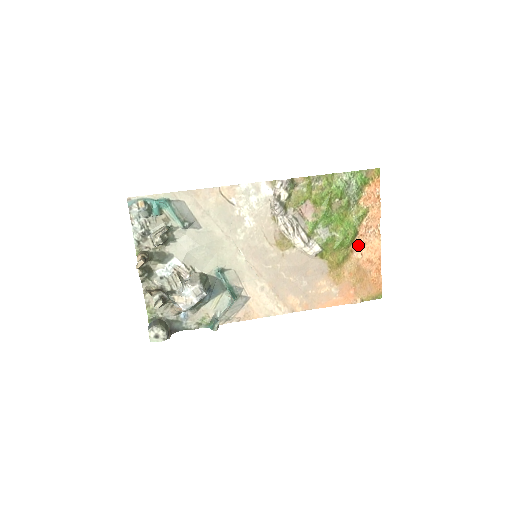
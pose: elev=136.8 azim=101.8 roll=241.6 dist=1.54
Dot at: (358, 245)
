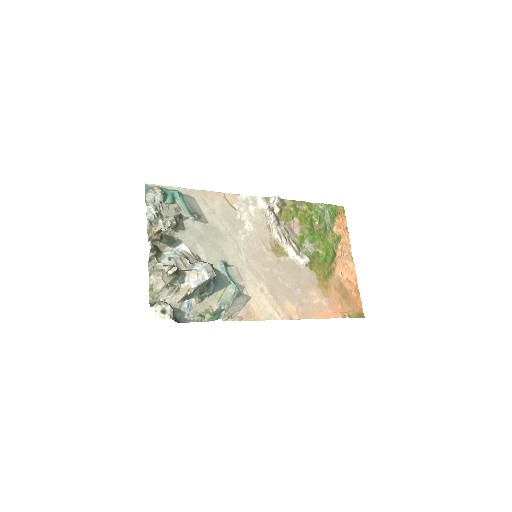
Dot at: (337, 265)
